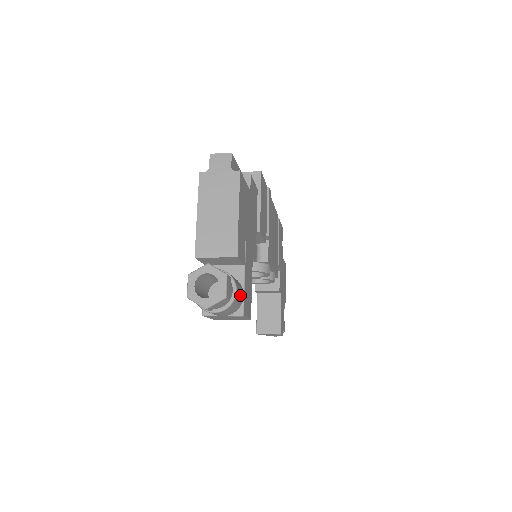
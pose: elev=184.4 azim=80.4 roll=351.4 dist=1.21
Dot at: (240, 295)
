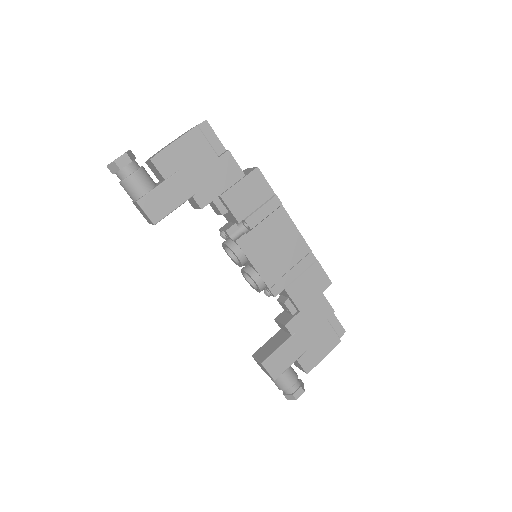
Dot at: (140, 185)
